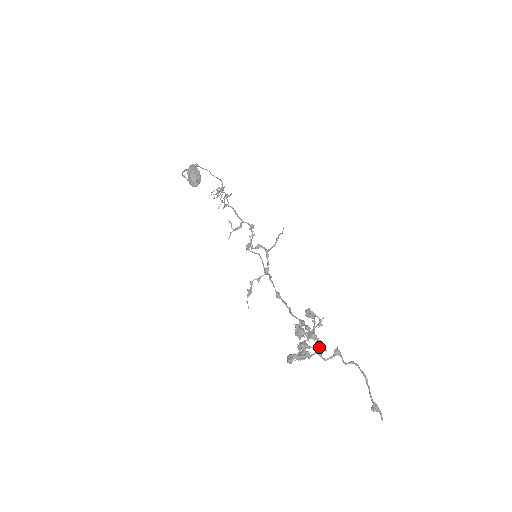
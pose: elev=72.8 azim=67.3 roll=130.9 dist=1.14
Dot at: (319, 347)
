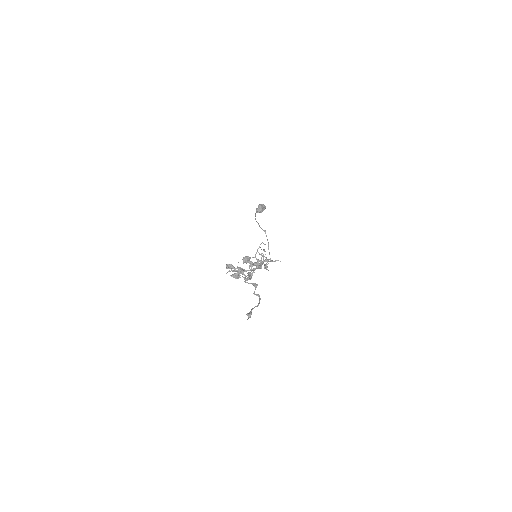
Dot at: (248, 277)
